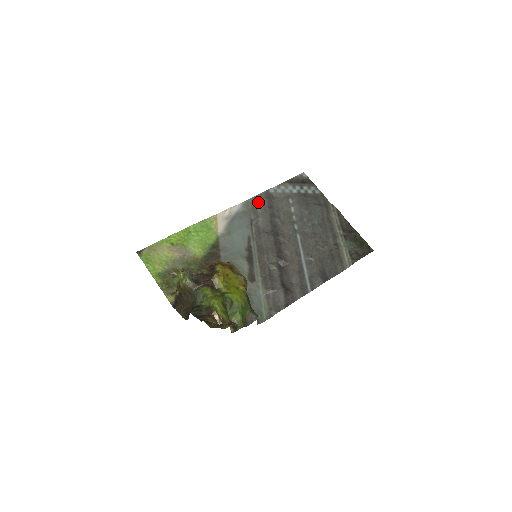
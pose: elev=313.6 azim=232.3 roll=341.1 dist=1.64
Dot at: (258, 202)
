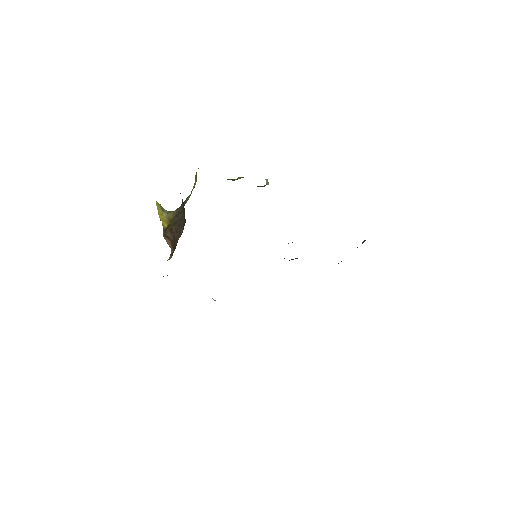
Dot at: occluded
